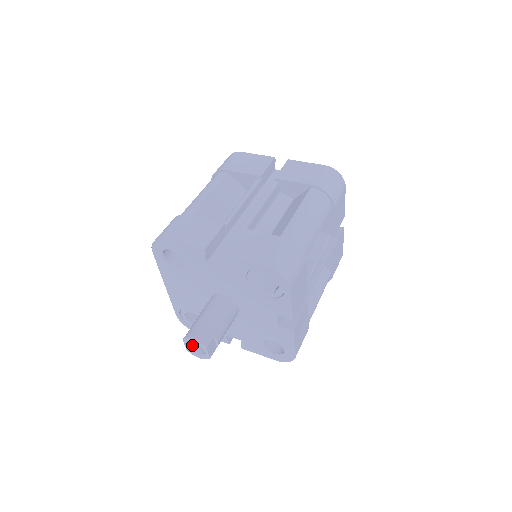
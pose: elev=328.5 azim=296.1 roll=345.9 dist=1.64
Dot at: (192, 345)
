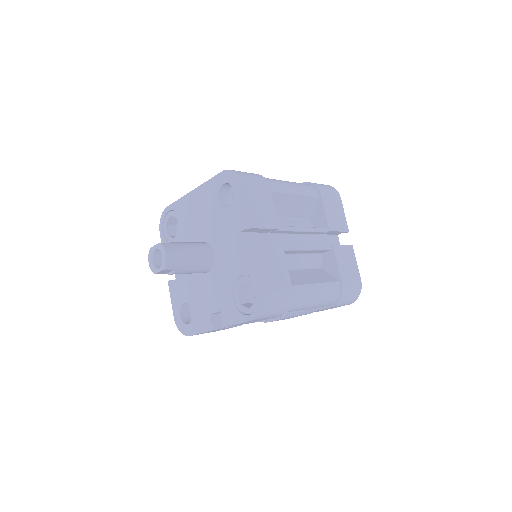
Dot at: (157, 251)
